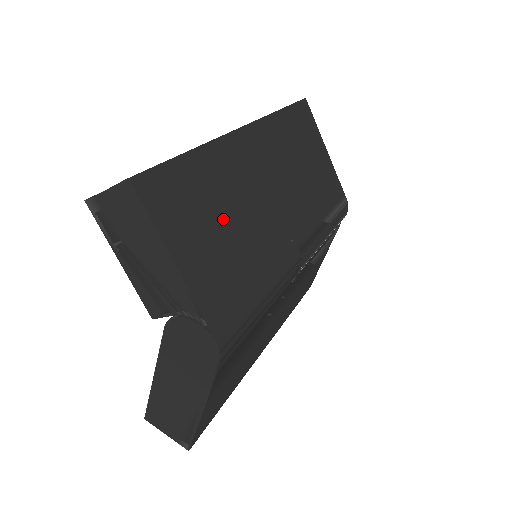
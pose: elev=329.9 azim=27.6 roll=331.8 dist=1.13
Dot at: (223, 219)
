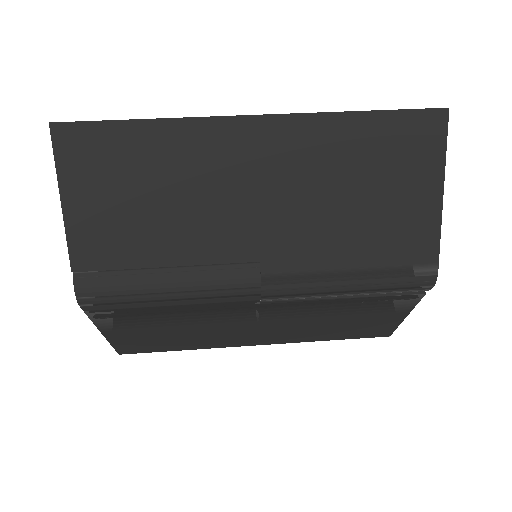
Dot at: (150, 198)
